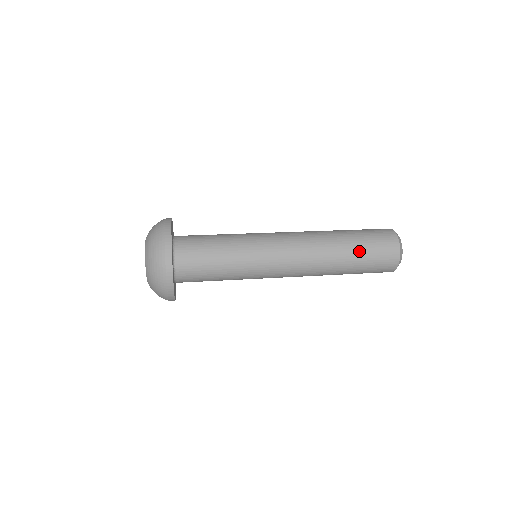
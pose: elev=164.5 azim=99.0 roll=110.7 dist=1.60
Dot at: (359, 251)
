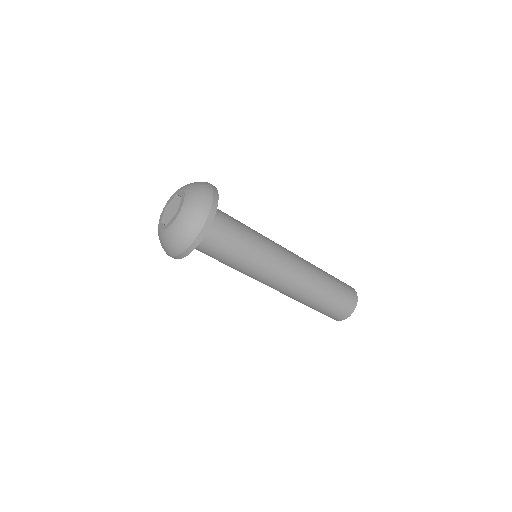
Dot at: (334, 285)
